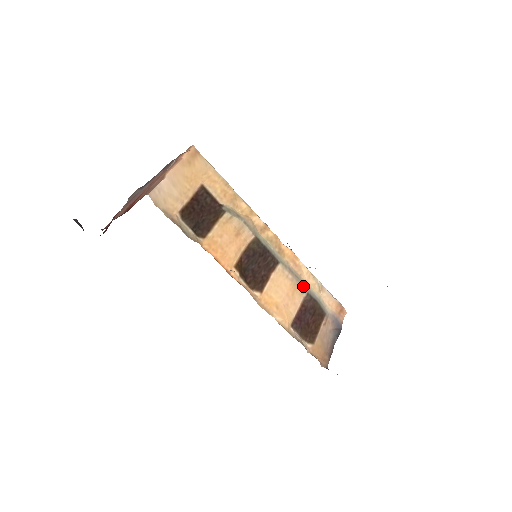
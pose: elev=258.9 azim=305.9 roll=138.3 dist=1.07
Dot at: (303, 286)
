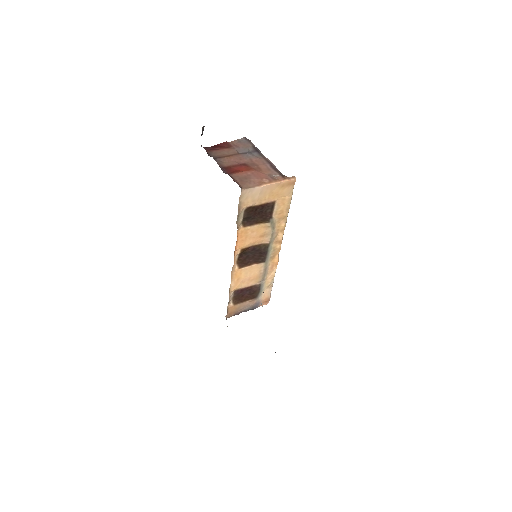
Dot at: (262, 279)
